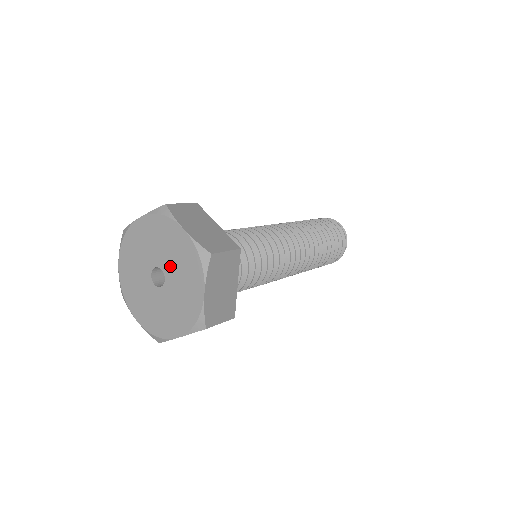
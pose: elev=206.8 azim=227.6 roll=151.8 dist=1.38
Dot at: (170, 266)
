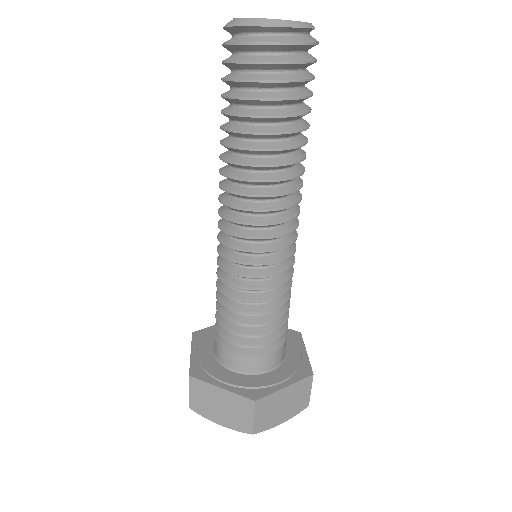
Dot at: occluded
